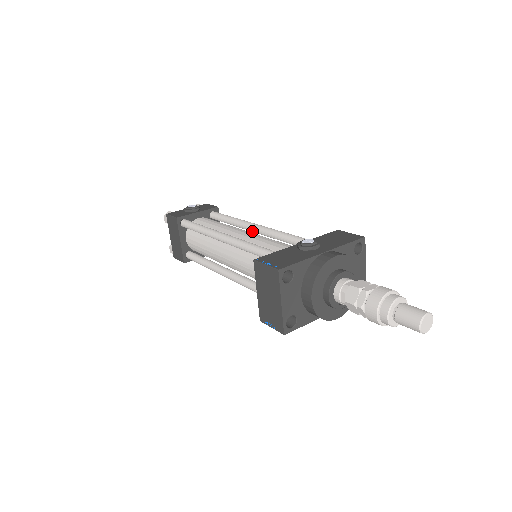
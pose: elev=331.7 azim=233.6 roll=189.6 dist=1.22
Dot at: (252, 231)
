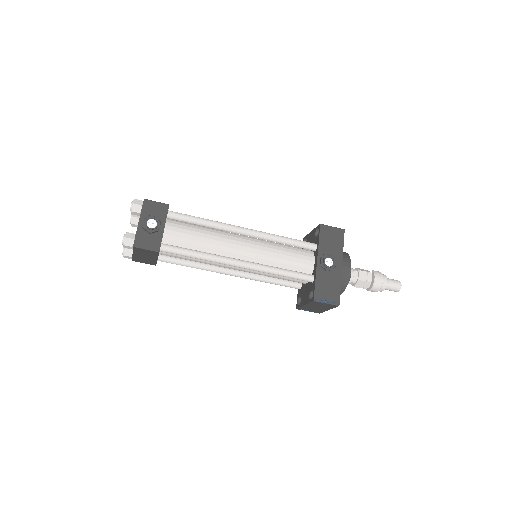
Dot at: (240, 234)
